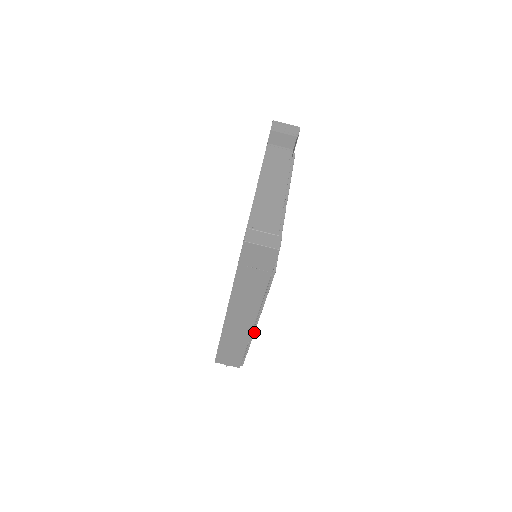
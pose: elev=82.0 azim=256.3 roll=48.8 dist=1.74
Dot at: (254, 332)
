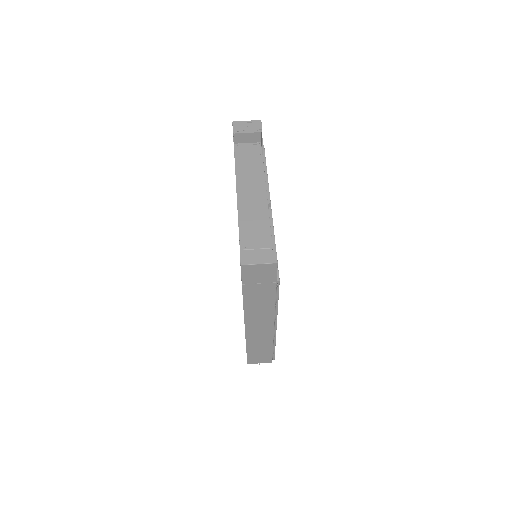
Dot at: occluded
